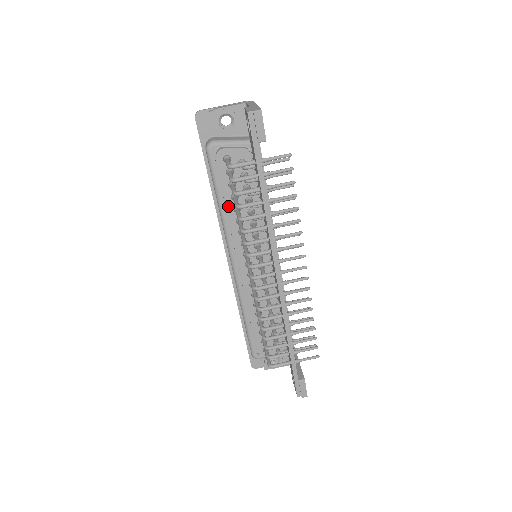
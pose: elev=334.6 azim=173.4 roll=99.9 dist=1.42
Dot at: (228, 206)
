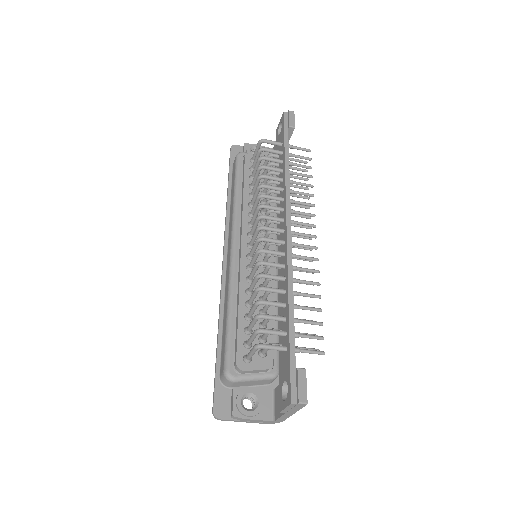
Dot at: (244, 191)
